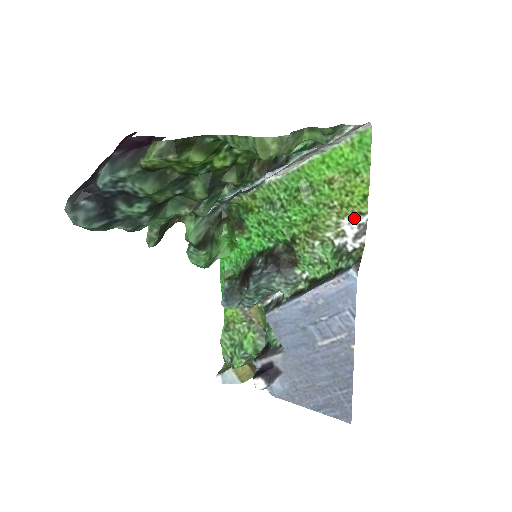
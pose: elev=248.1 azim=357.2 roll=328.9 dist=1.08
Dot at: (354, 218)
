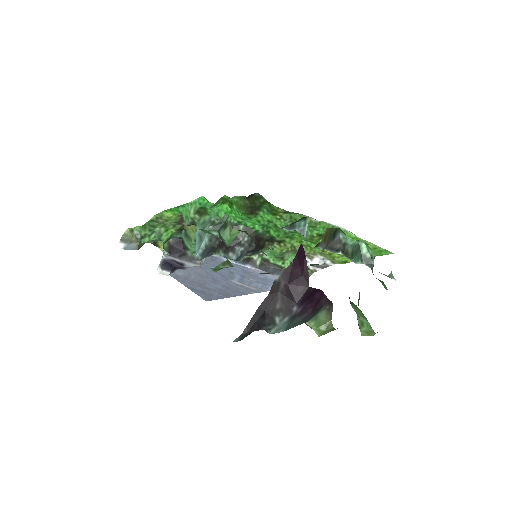
Dot at: (327, 260)
